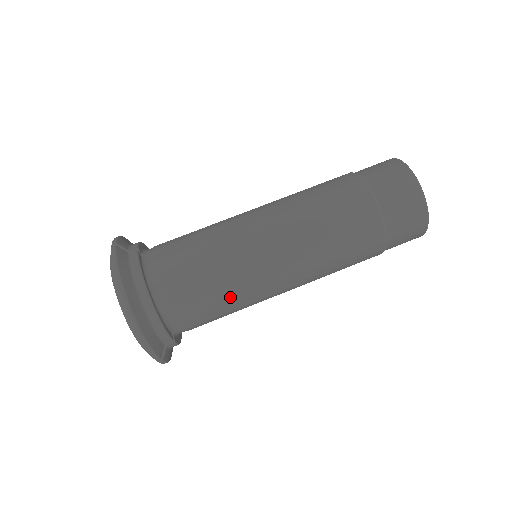
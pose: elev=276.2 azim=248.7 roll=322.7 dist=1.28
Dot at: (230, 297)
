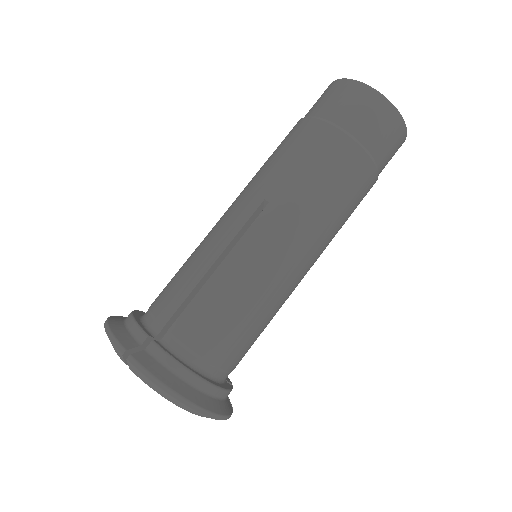
Dot at: (268, 320)
